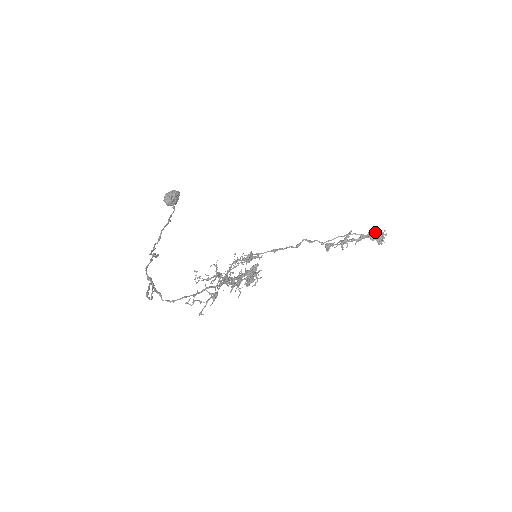
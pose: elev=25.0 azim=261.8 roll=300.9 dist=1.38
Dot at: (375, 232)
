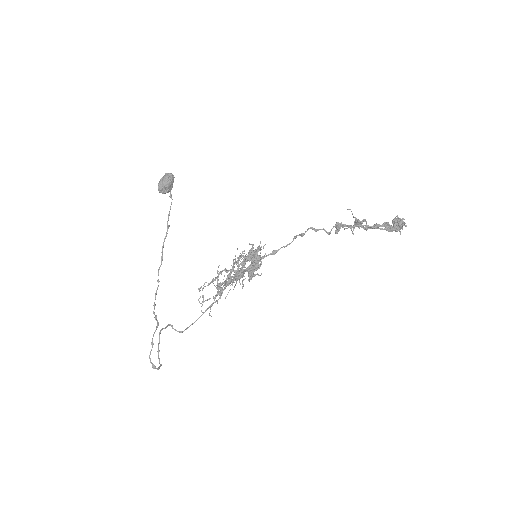
Dot at: (394, 220)
